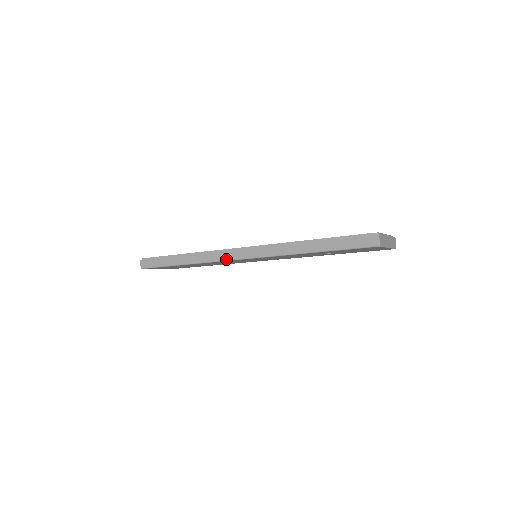
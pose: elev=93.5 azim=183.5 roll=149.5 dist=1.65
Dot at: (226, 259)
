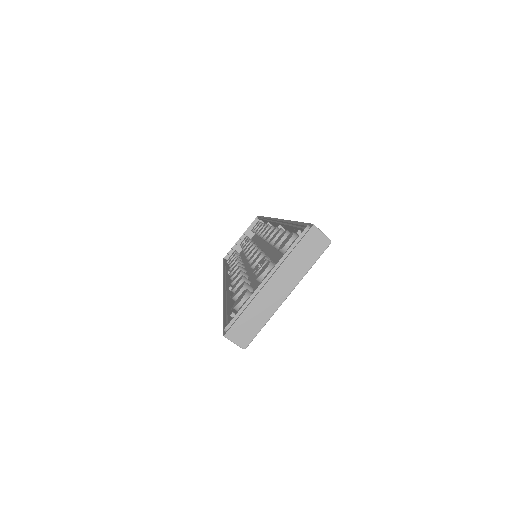
Dot at: occluded
